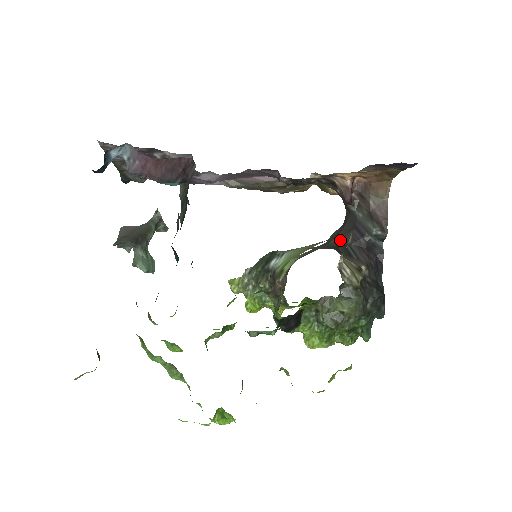
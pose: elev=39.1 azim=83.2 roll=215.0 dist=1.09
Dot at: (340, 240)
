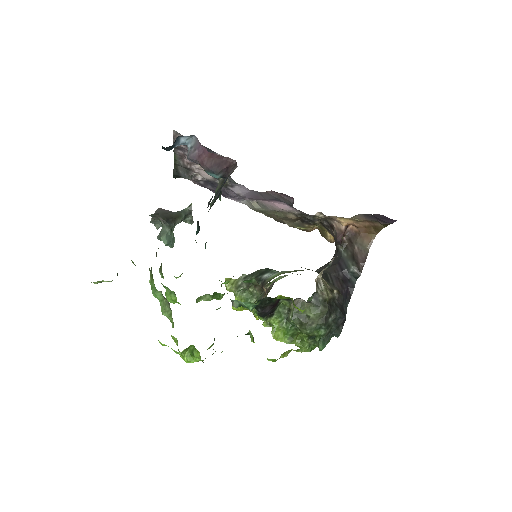
Dot at: occluded
